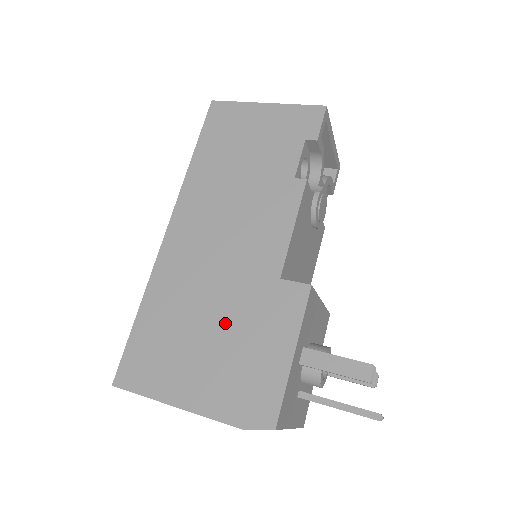
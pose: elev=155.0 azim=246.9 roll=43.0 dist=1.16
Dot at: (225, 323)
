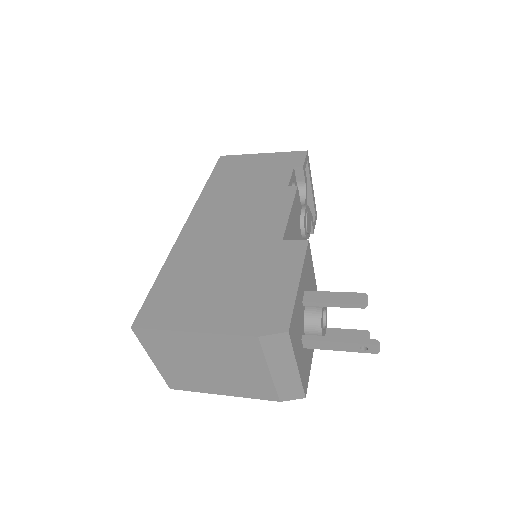
Dot at: (238, 271)
